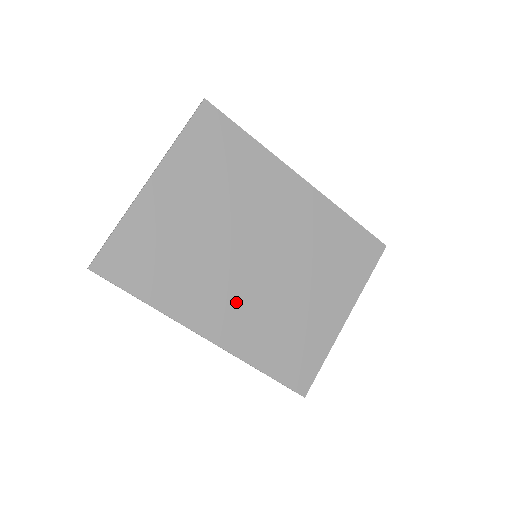
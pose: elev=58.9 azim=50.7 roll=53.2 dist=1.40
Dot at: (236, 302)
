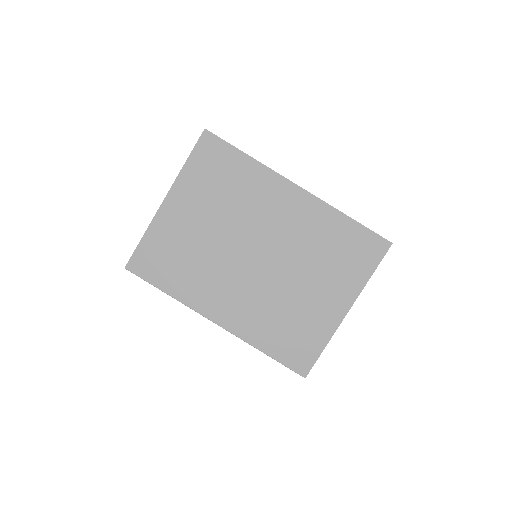
Dot at: (238, 294)
